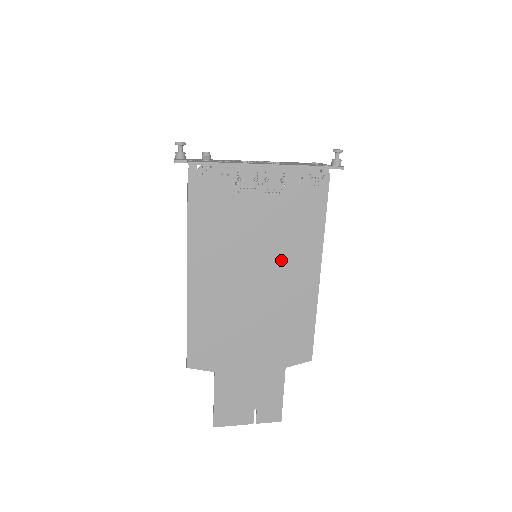
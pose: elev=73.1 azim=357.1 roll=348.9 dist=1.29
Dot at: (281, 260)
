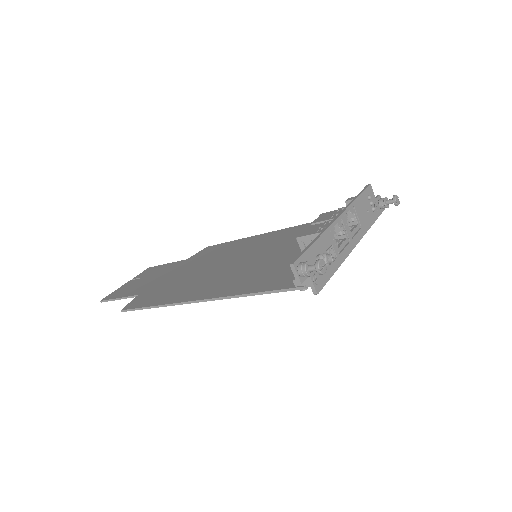
Dot at: occluded
